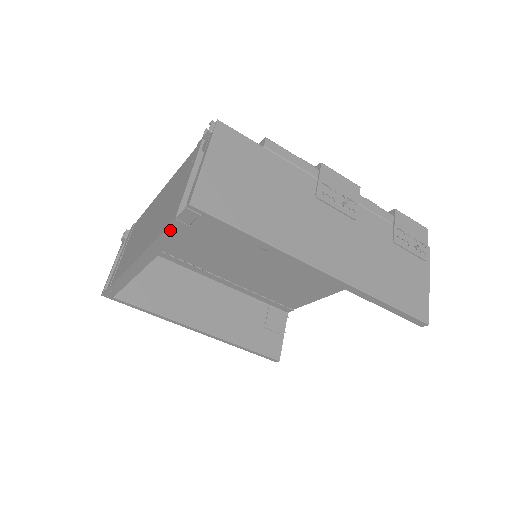
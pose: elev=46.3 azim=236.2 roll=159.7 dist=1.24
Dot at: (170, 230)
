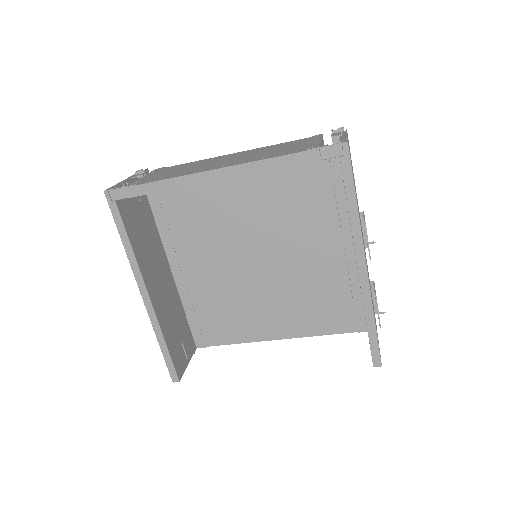
Dot at: (299, 155)
